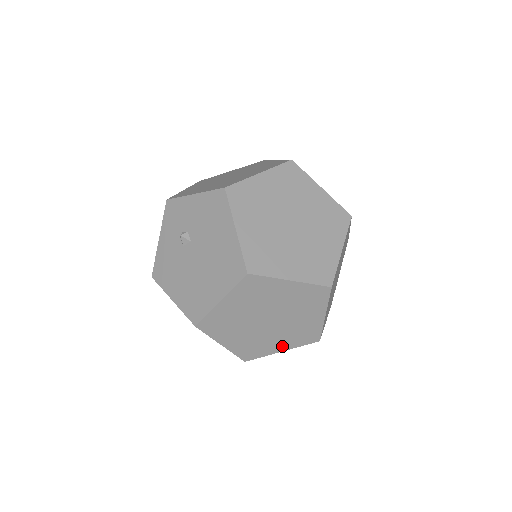
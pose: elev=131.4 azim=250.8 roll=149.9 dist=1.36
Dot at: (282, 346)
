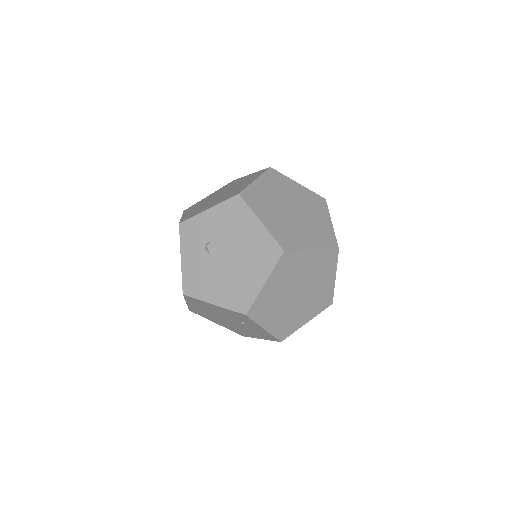
Dot at: (307, 317)
